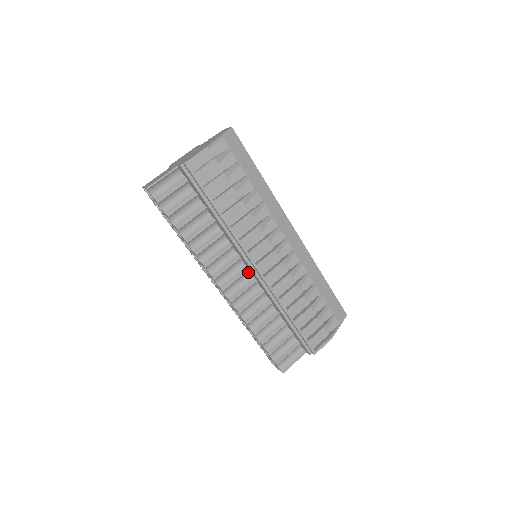
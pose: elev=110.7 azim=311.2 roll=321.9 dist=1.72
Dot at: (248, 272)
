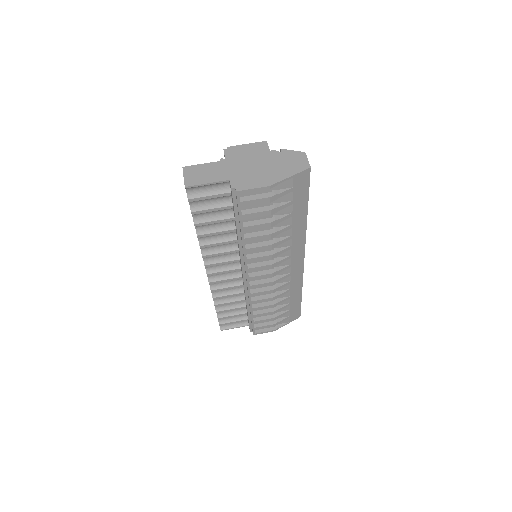
Dot at: (239, 269)
